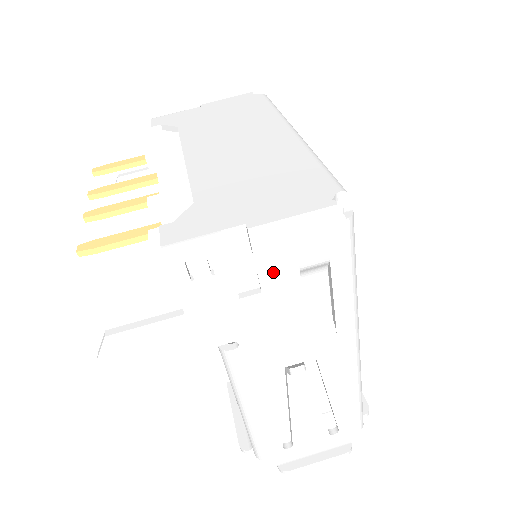
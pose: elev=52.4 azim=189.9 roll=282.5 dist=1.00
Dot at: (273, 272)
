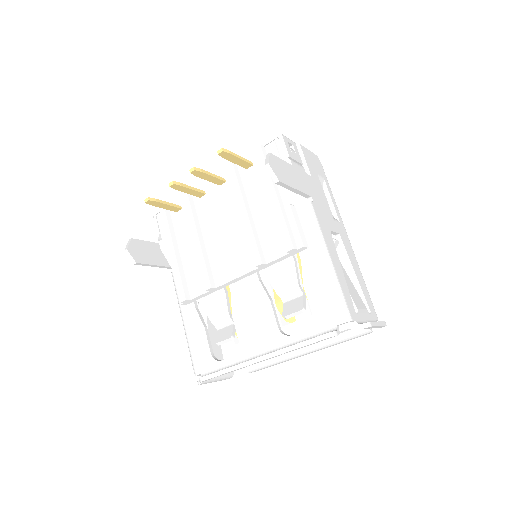
Dot at: (311, 169)
